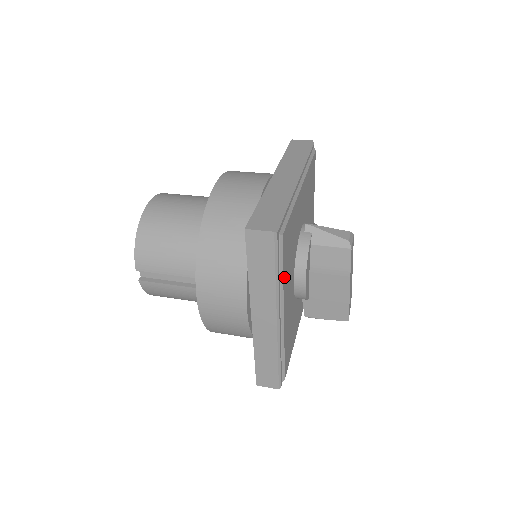
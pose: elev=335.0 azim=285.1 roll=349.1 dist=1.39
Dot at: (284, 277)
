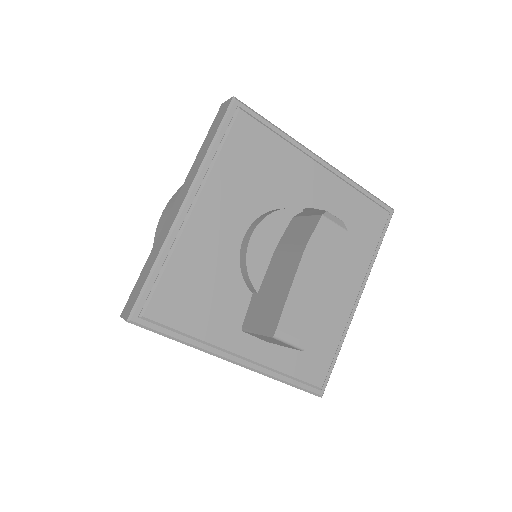
Dot at: (221, 163)
